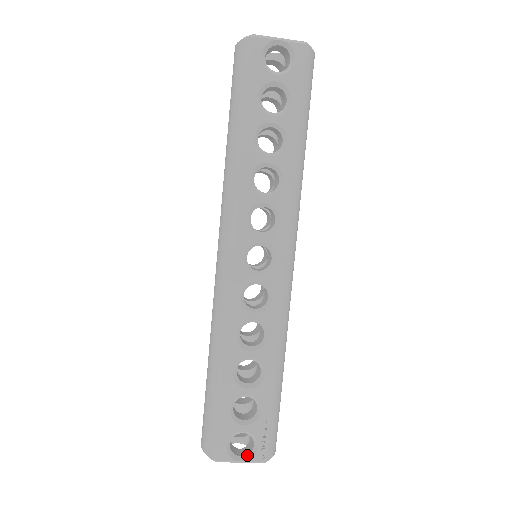
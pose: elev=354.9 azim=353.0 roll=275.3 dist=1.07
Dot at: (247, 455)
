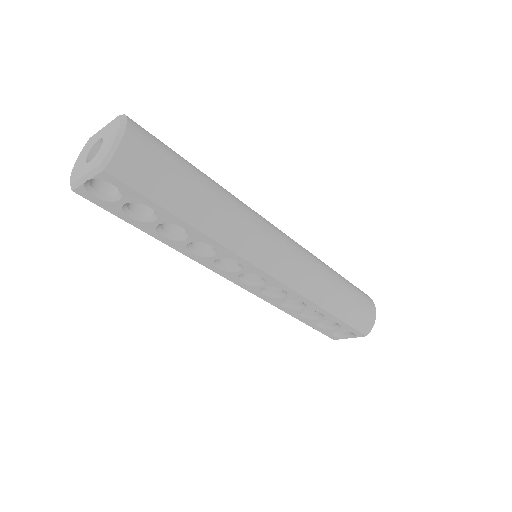
Dot at: (352, 335)
